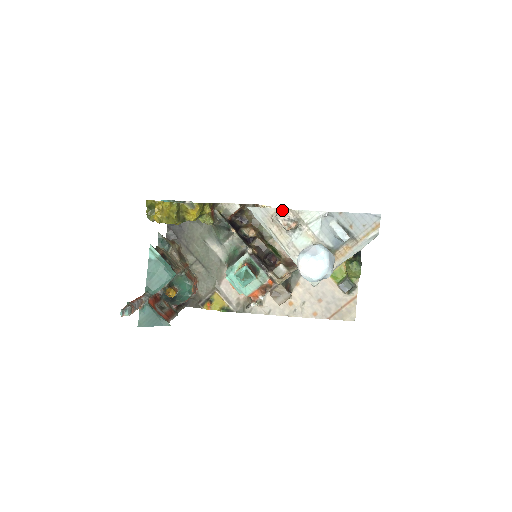
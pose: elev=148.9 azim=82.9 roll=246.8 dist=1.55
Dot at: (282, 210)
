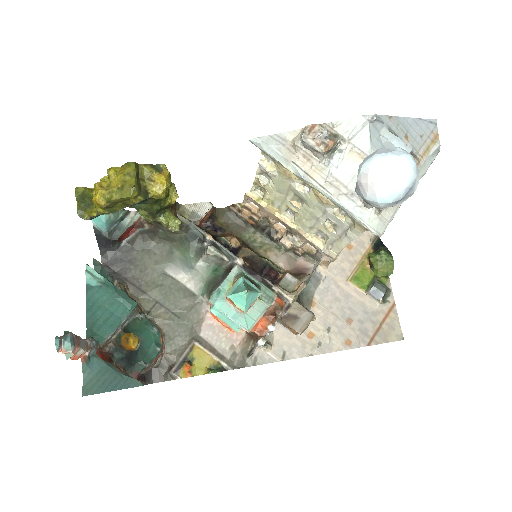
Dot at: (308, 126)
